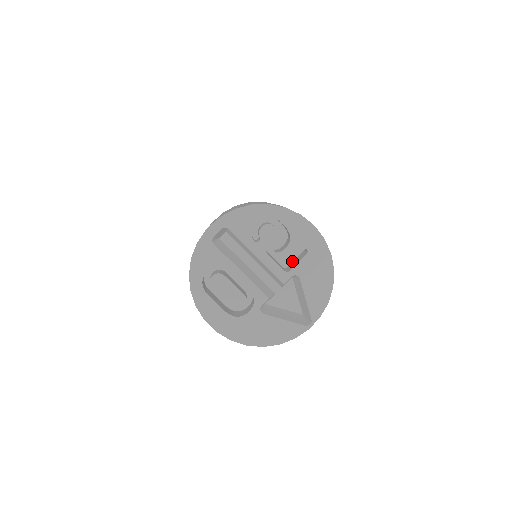
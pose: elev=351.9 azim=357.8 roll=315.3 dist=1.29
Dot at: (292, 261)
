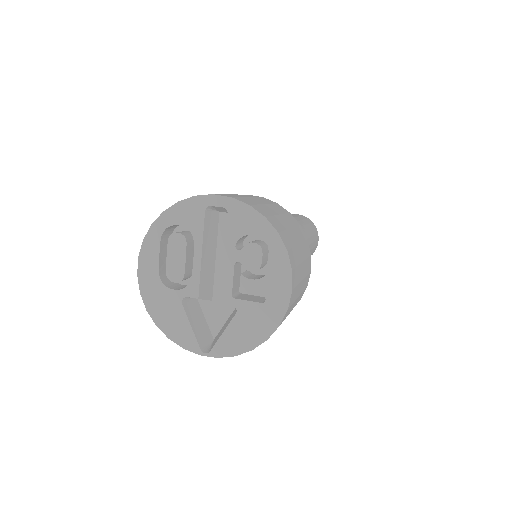
Dot at: (251, 294)
